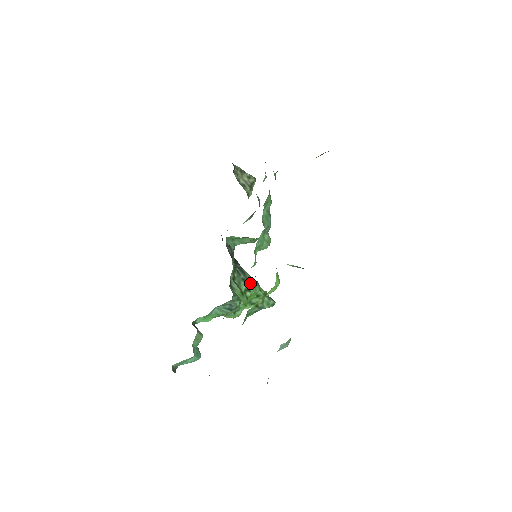
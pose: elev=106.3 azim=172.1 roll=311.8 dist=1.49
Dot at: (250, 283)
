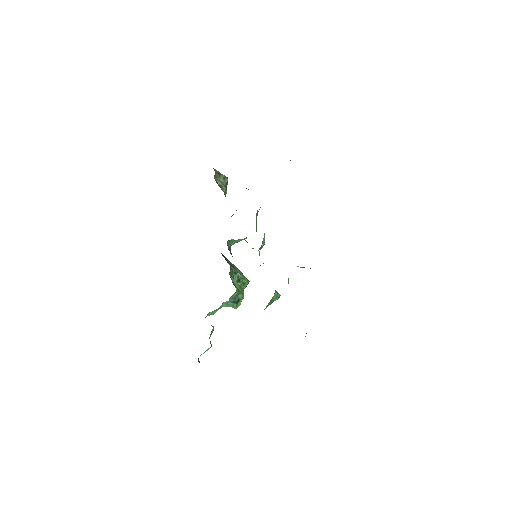
Dot at: (240, 275)
